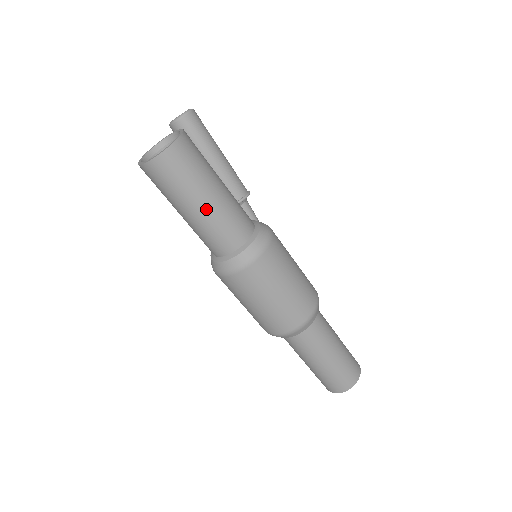
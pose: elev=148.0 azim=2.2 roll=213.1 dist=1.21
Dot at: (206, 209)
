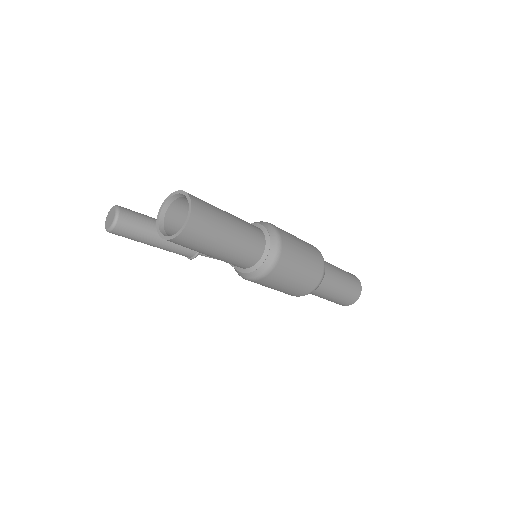
Dot at: (235, 230)
